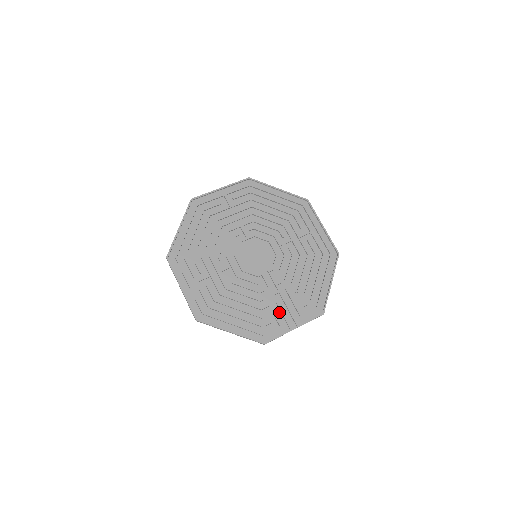
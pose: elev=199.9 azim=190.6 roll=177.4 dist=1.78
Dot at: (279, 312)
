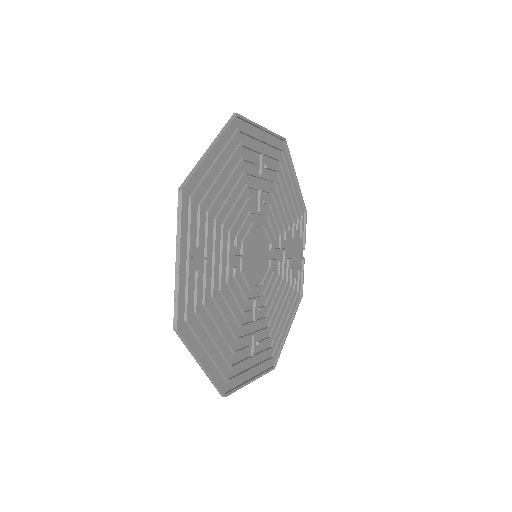
Dot at: (292, 262)
